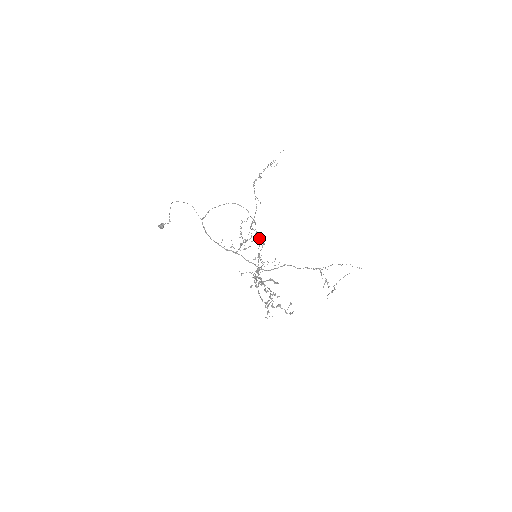
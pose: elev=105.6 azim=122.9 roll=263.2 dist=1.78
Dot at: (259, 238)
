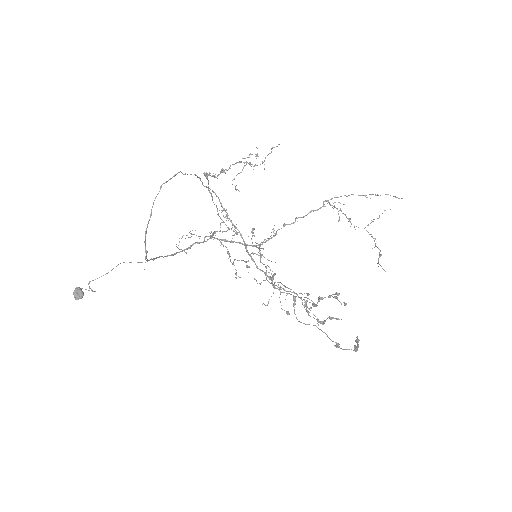
Dot at: (214, 192)
